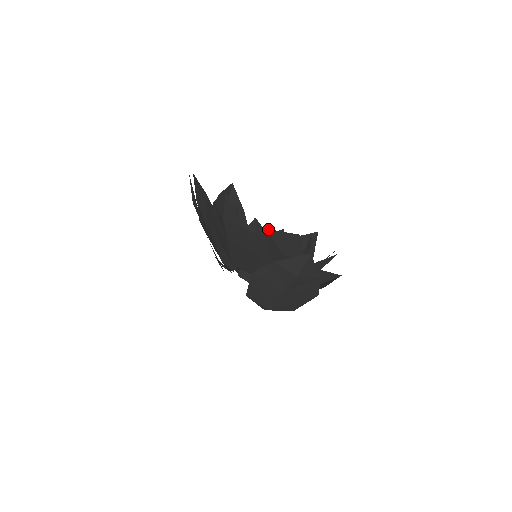
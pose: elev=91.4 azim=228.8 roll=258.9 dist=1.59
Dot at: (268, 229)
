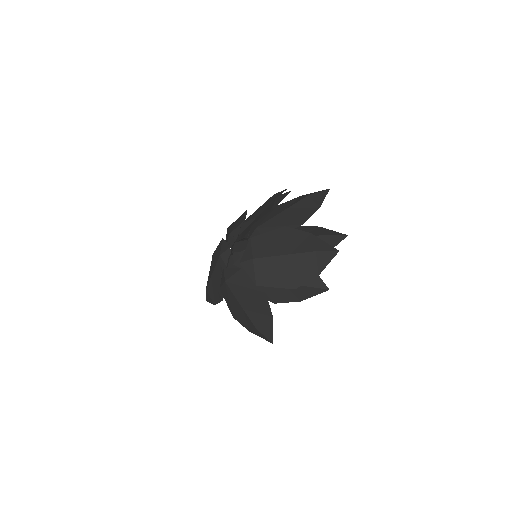
Dot at: (321, 227)
